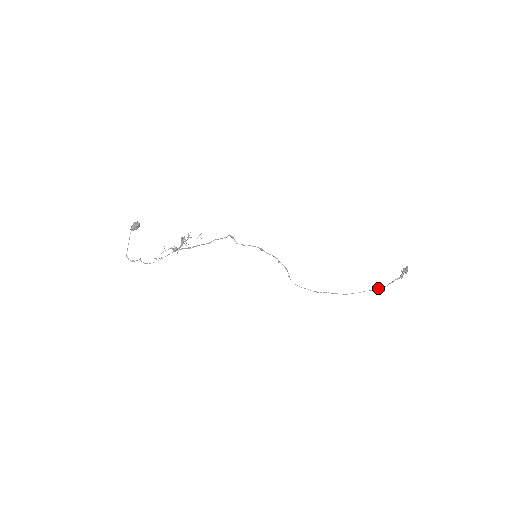
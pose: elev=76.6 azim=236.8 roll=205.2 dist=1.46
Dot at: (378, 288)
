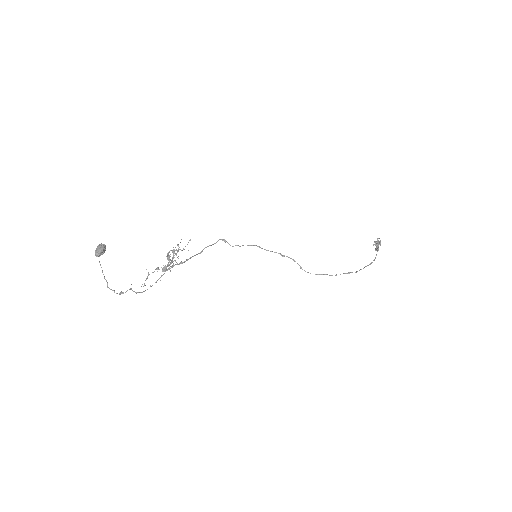
Dot at: occluded
